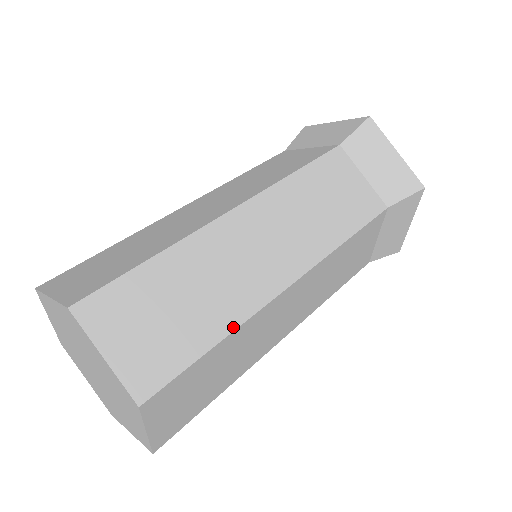
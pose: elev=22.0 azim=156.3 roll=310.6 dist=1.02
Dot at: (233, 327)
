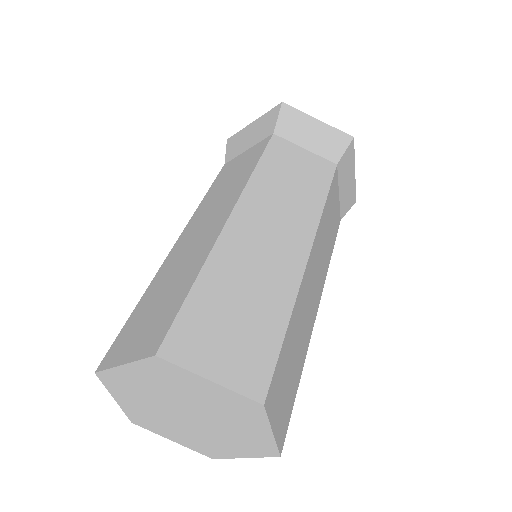
Dot at: (304, 362)
